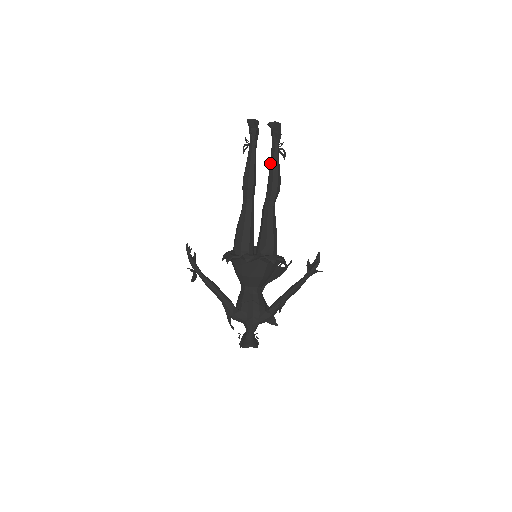
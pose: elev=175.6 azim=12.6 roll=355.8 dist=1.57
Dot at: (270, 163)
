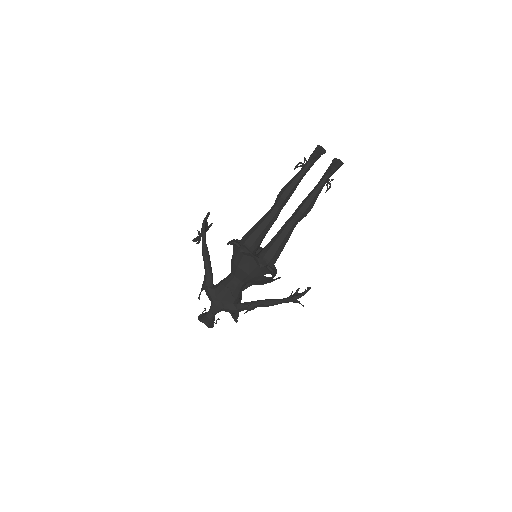
Dot at: (313, 189)
